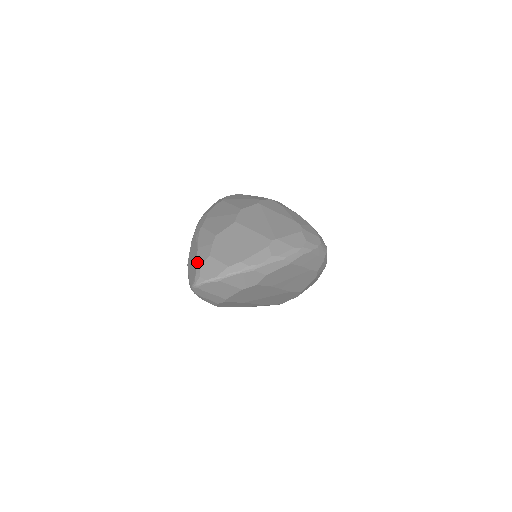
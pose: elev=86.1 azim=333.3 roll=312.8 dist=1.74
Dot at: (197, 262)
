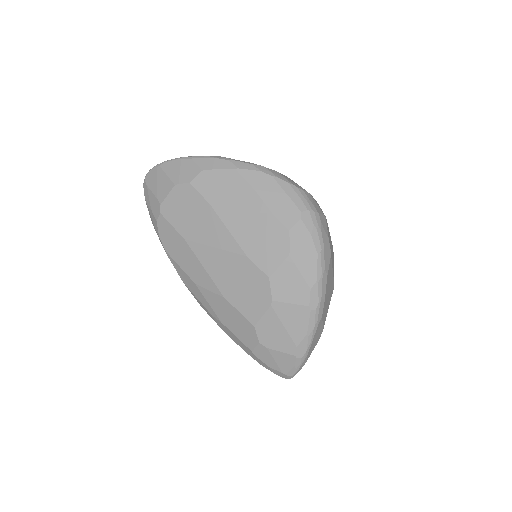
Dot at: occluded
